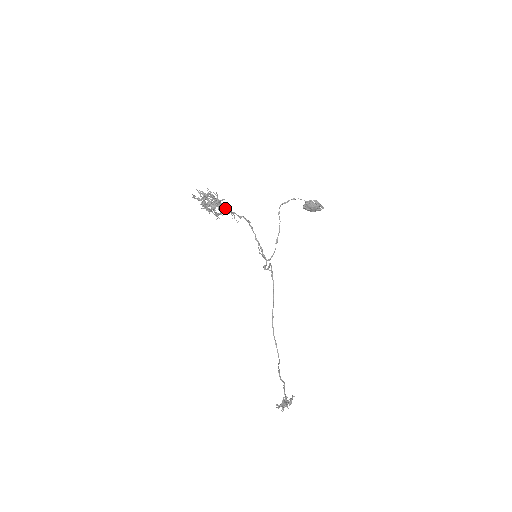
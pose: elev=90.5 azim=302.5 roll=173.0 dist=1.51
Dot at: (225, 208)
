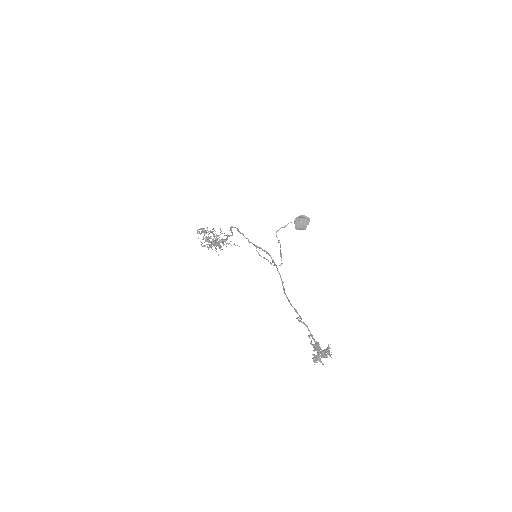
Dot at: (224, 239)
